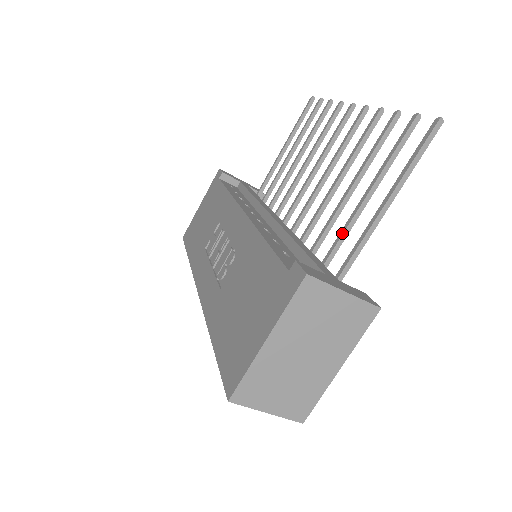
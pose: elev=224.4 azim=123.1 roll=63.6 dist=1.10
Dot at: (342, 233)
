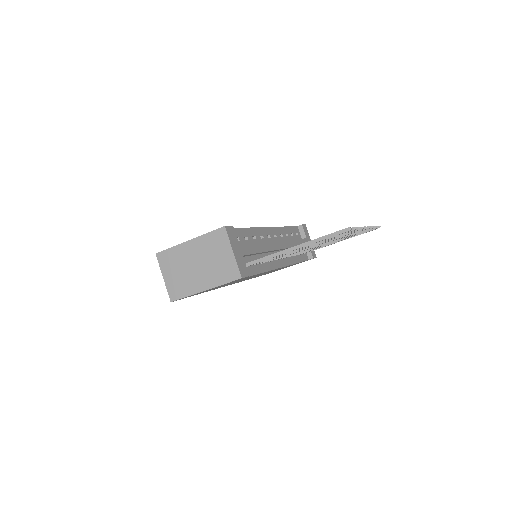
Dot at: occluded
